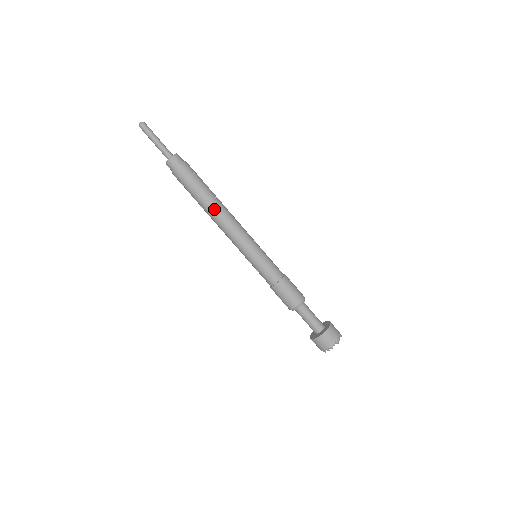
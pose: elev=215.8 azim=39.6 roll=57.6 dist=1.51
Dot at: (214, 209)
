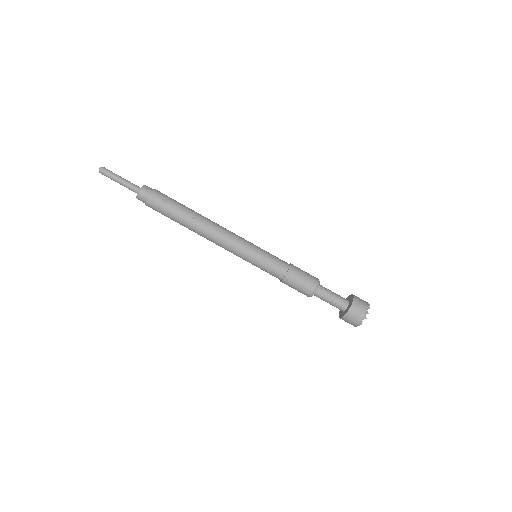
Dot at: (196, 229)
